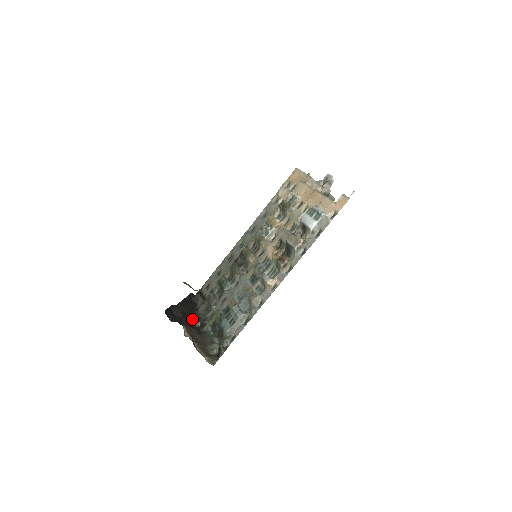
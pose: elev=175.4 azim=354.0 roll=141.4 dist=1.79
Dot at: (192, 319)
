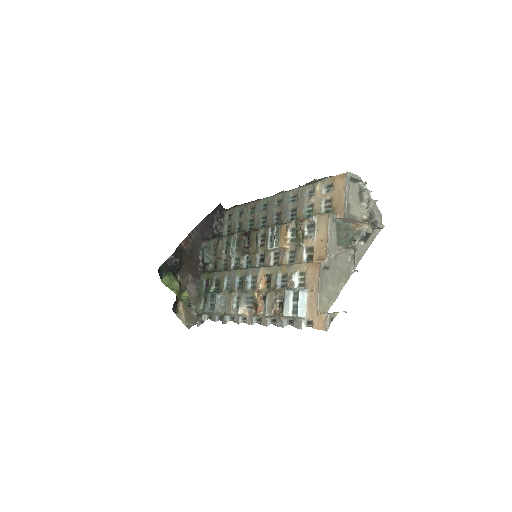
Dot at: (199, 255)
